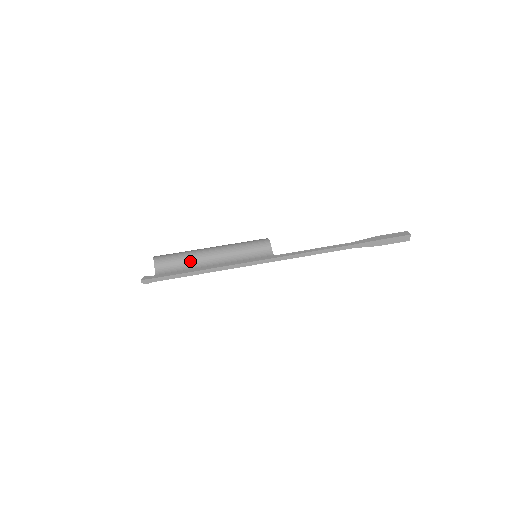
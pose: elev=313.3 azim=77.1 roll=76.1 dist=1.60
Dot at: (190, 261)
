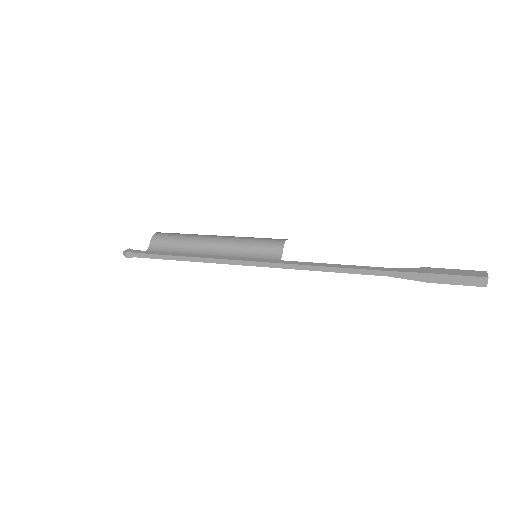
Dot at: (186, 245)
